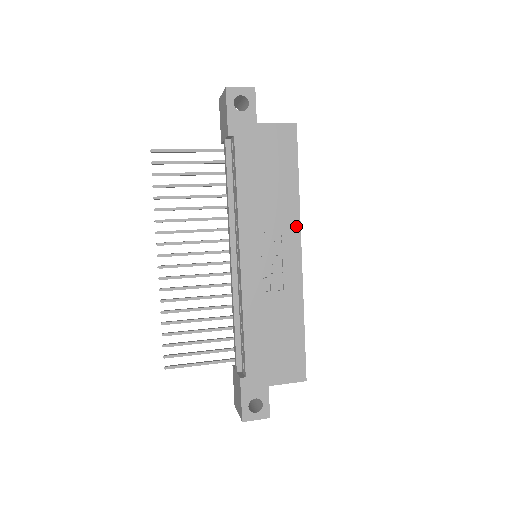
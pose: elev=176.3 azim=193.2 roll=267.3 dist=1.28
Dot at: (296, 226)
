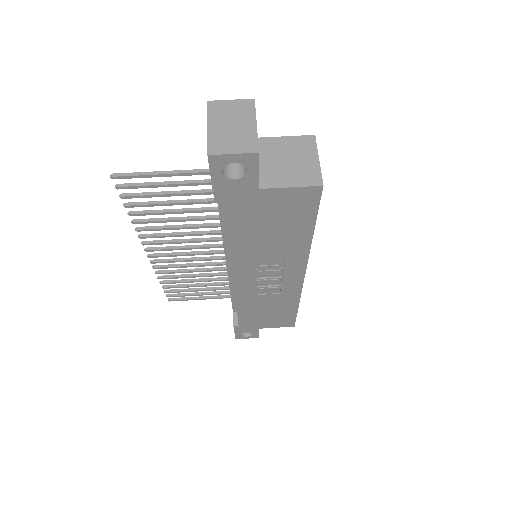
Dot at: (302, 261)
